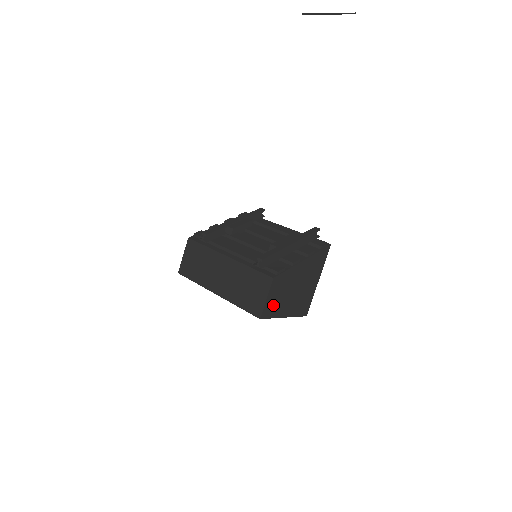
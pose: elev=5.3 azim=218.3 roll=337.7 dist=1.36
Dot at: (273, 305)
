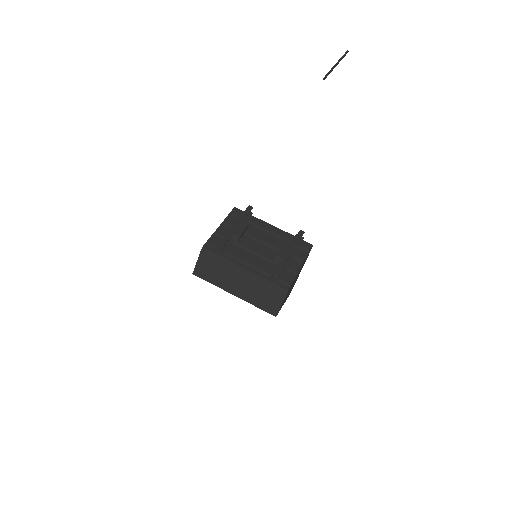
Dot at: (282, 304)
